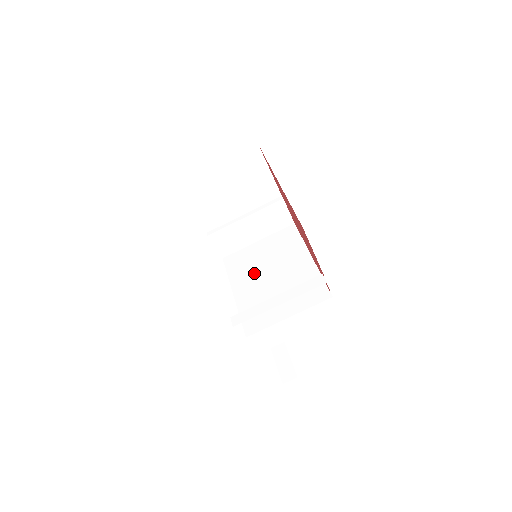
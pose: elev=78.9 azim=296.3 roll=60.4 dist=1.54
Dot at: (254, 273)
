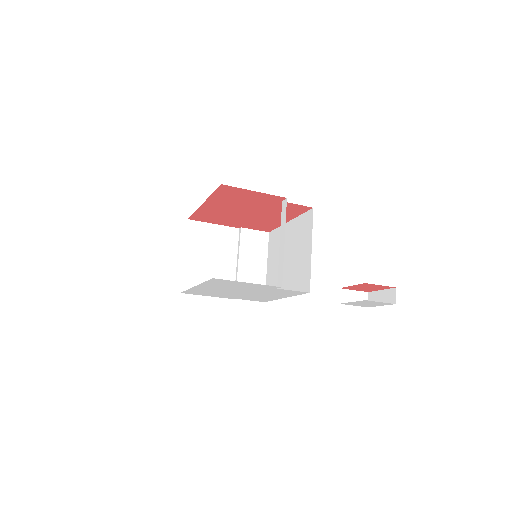
Dot at: occluded
